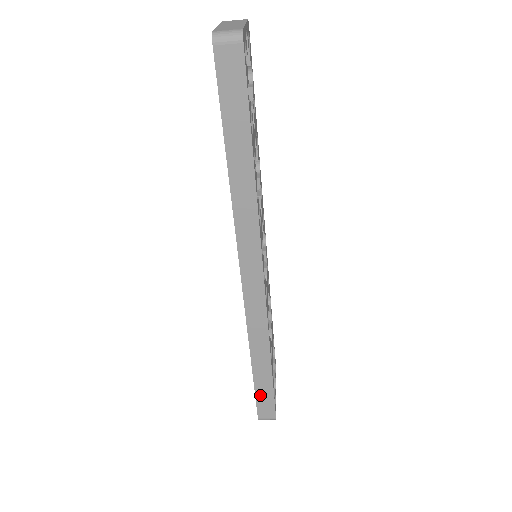
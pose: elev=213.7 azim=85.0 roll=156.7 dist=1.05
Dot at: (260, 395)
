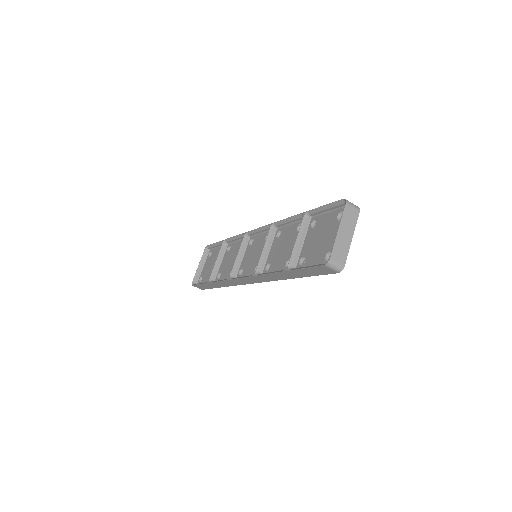
Dot at: (203, 285)
